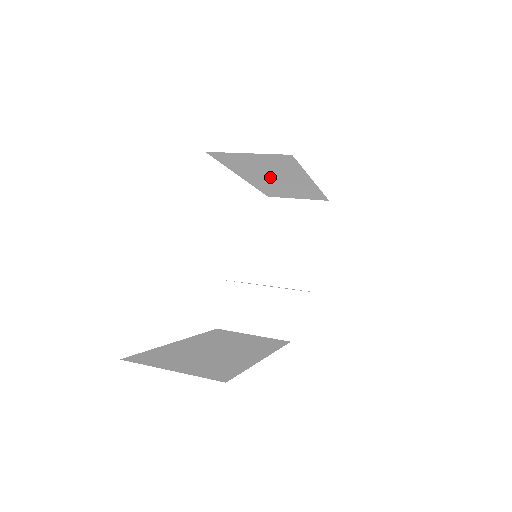
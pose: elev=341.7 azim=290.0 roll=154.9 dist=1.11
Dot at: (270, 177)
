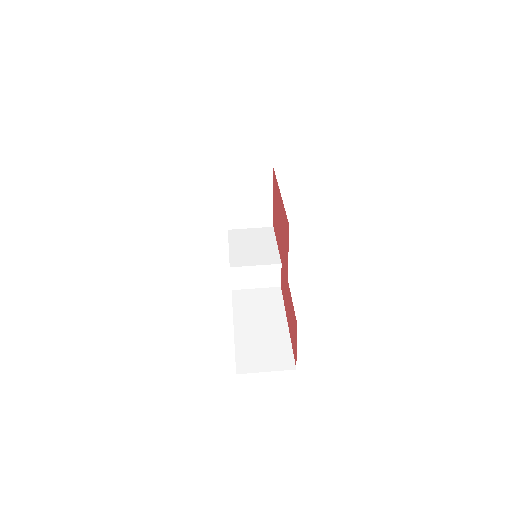
Dot at: occluded
